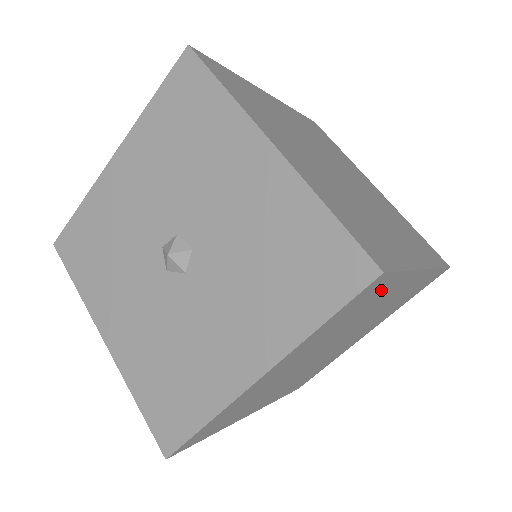
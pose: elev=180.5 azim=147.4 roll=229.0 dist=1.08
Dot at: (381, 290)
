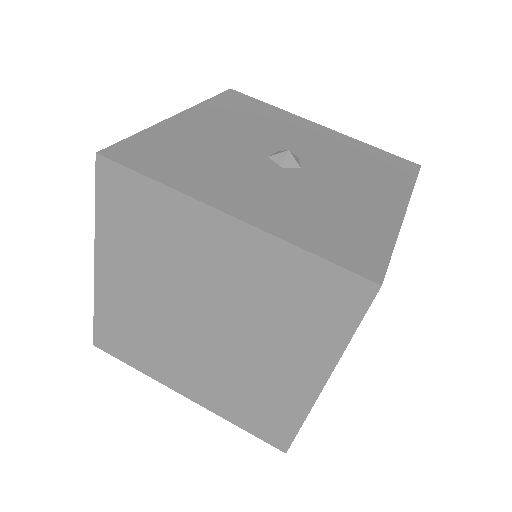
Dot at: occluded
